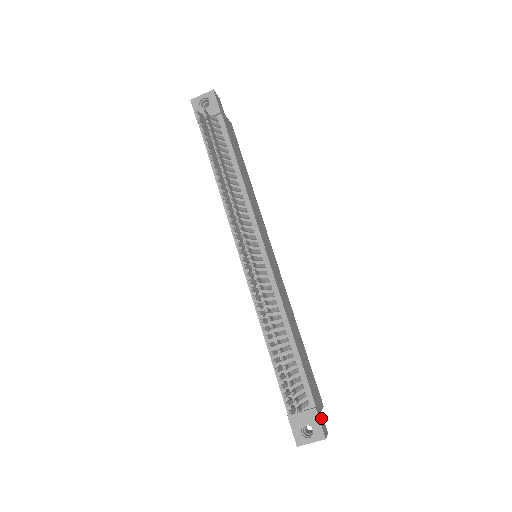
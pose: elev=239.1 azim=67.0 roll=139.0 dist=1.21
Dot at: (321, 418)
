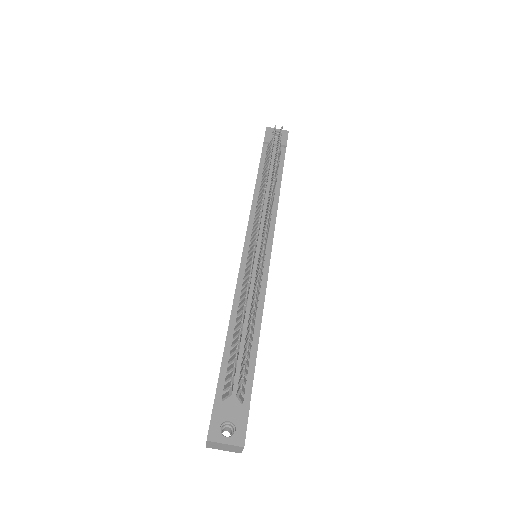
Dot at: occluded
